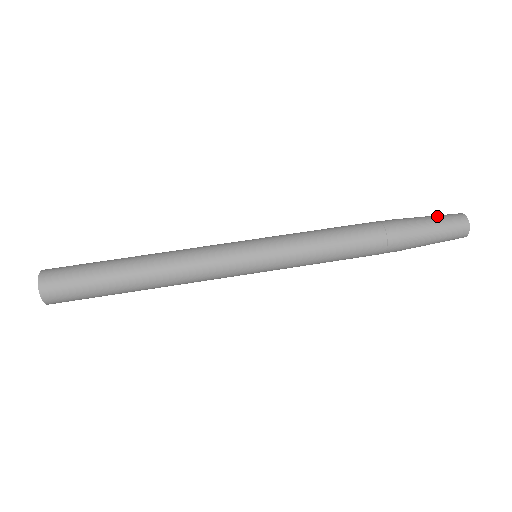
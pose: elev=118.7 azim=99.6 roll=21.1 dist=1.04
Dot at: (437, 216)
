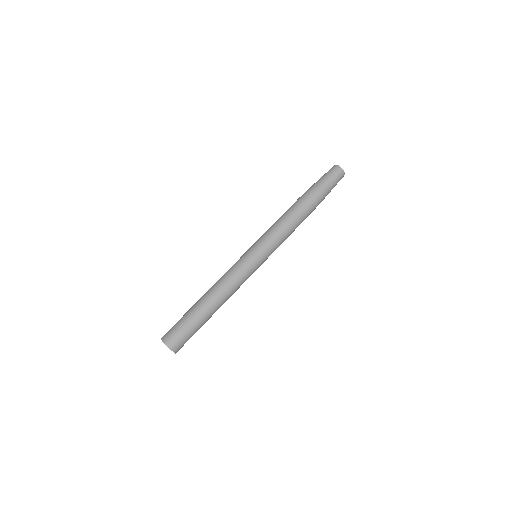
Dot at: (324, 175)
